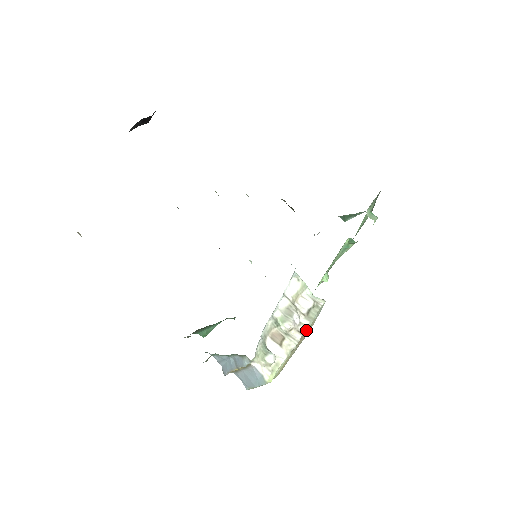
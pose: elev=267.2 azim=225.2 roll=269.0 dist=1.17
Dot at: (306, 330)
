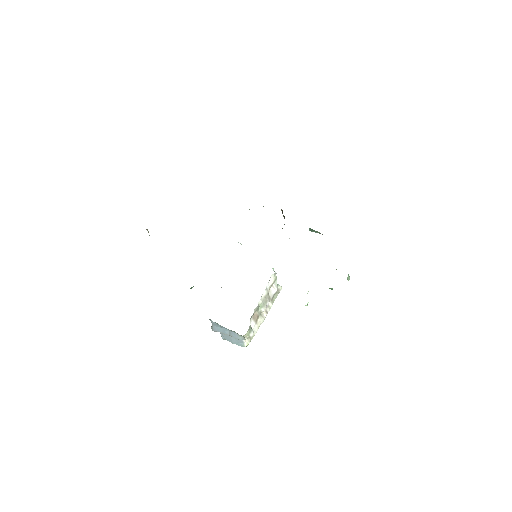
Dot at: occluded
